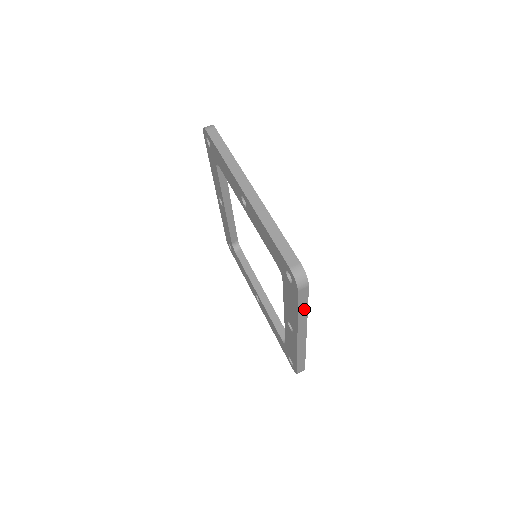
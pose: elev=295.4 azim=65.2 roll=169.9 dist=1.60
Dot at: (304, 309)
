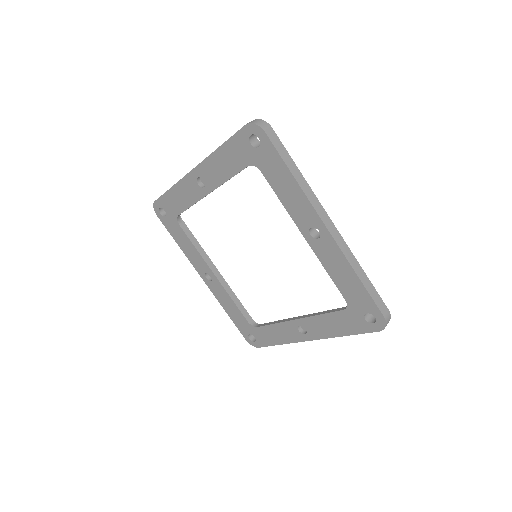
Dot at: (294, 168)
